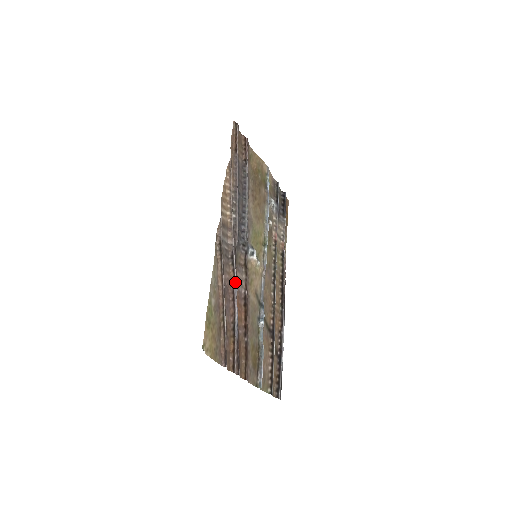
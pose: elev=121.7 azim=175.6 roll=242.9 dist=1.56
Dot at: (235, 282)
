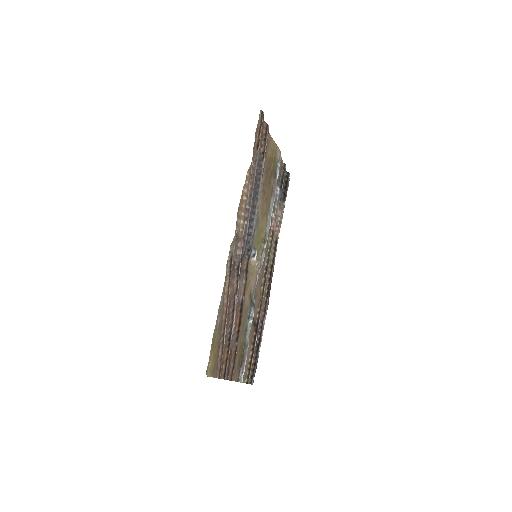
Dot at: (237, 293)
